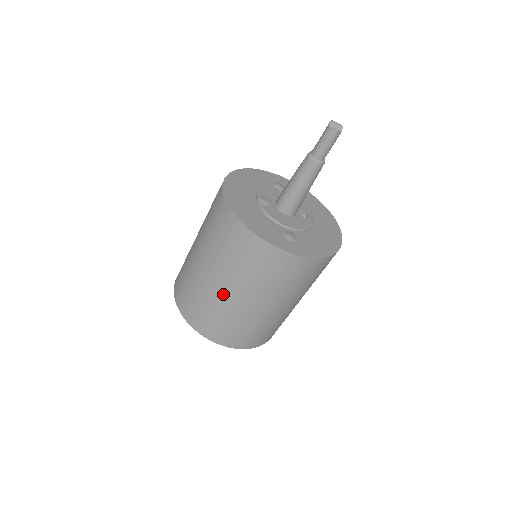
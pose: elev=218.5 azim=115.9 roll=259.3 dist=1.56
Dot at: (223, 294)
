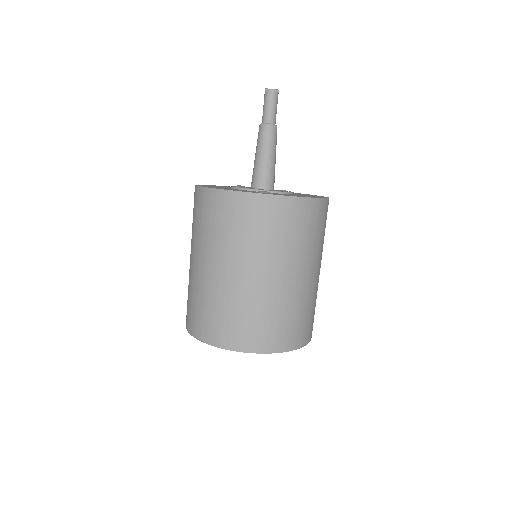
Dot at: (218, 278)
